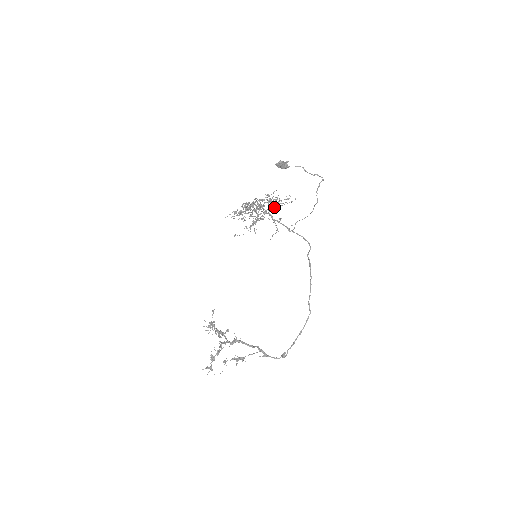
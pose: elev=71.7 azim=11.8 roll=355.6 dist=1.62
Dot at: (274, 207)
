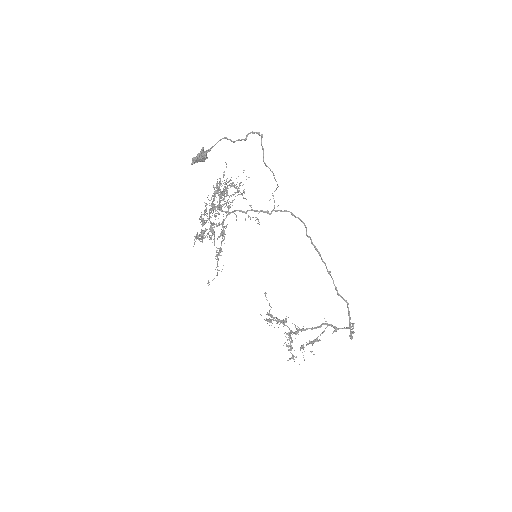
Dot at: (229, 213)
